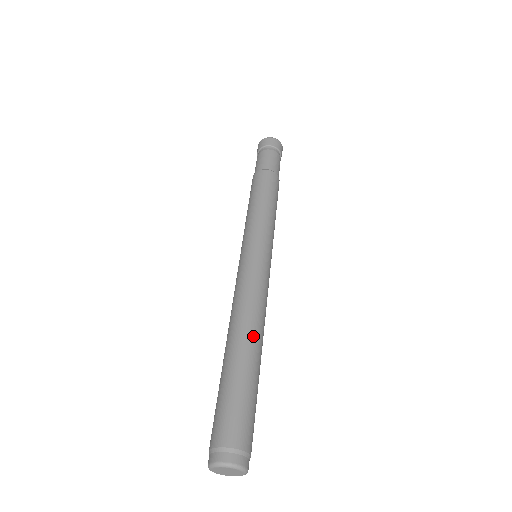
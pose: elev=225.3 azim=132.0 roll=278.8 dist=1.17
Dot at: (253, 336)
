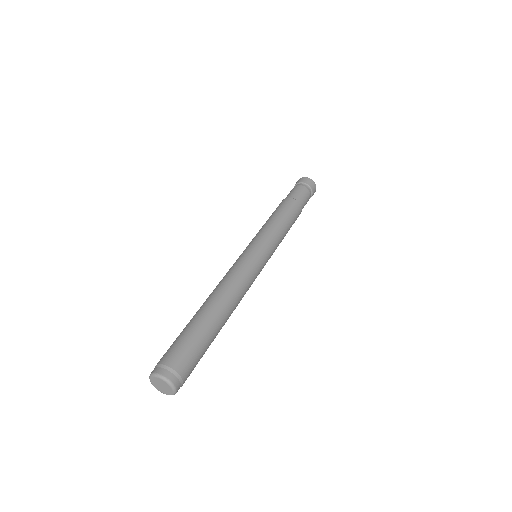
Dot at: (229, 310)
